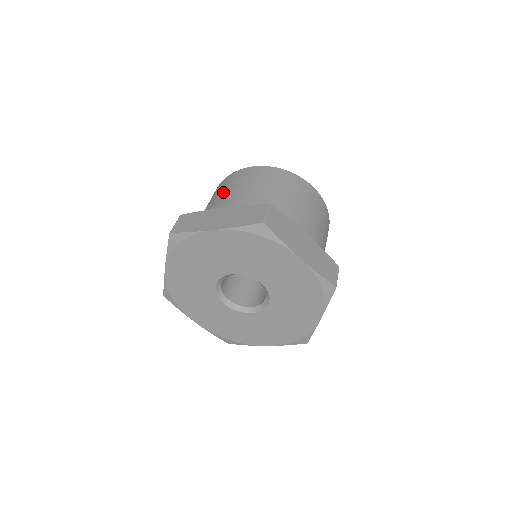
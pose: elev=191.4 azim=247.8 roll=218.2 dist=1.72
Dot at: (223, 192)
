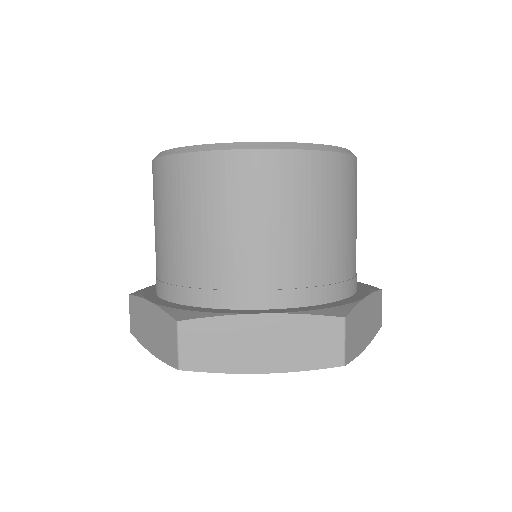
Dot at: (220, 223)
